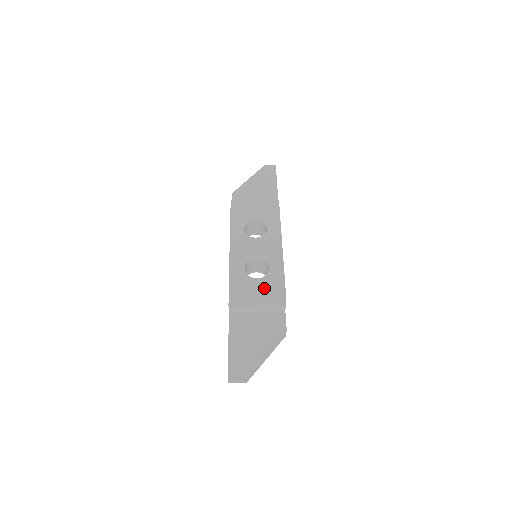
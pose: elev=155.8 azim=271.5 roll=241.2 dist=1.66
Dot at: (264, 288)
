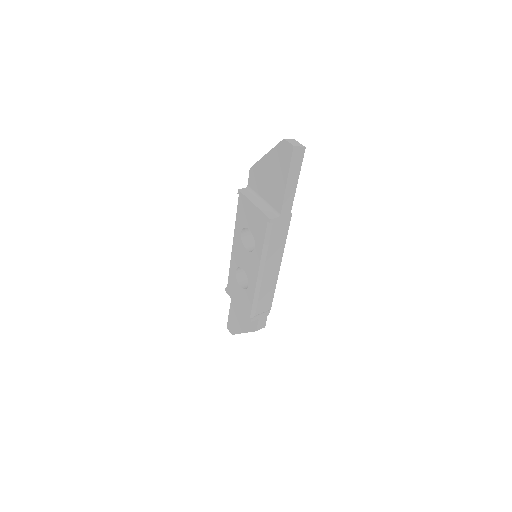
Dot at: (242, 298)
